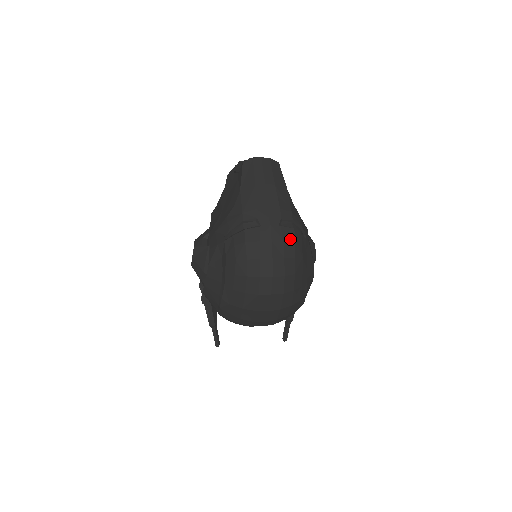
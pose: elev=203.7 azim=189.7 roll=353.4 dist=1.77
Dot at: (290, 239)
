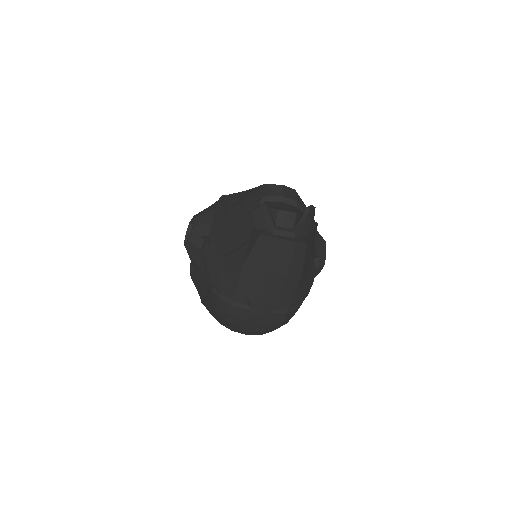
Dot at: (278, 321)
